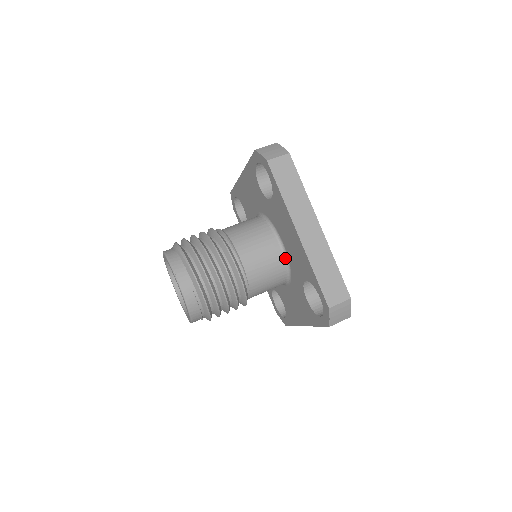
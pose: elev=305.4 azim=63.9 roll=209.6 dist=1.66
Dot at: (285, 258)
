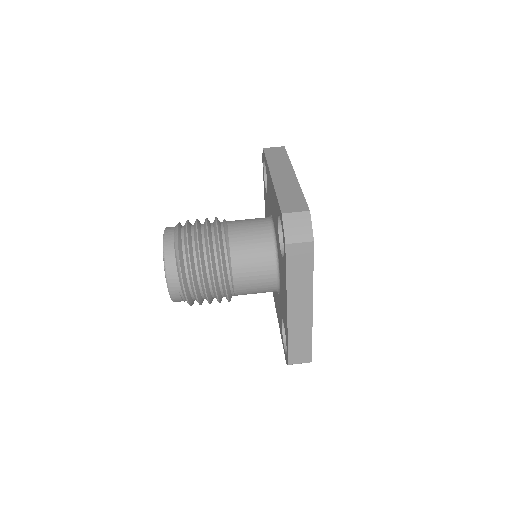
Dot at: (277, 287)
